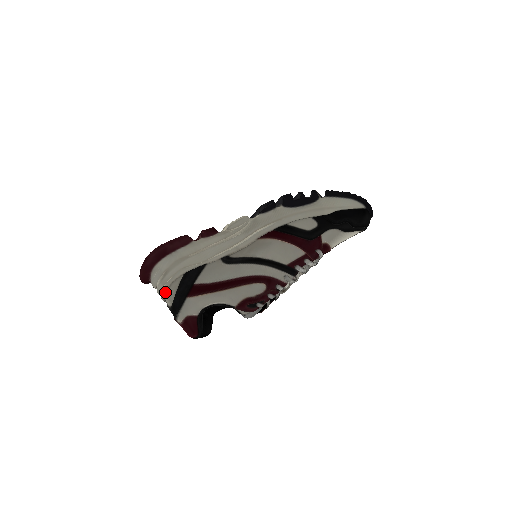
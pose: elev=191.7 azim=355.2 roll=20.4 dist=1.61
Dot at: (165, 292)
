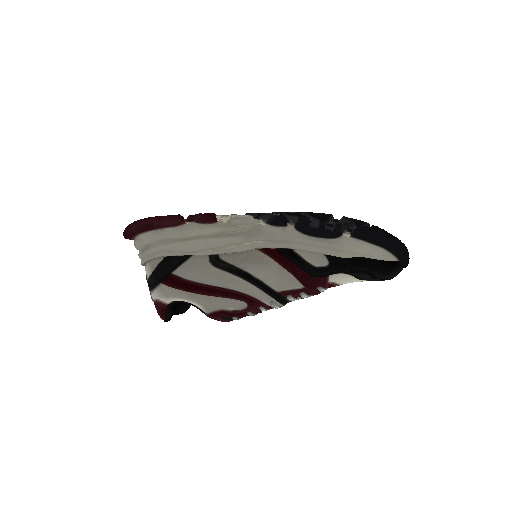
Dot at: (144, 263)
